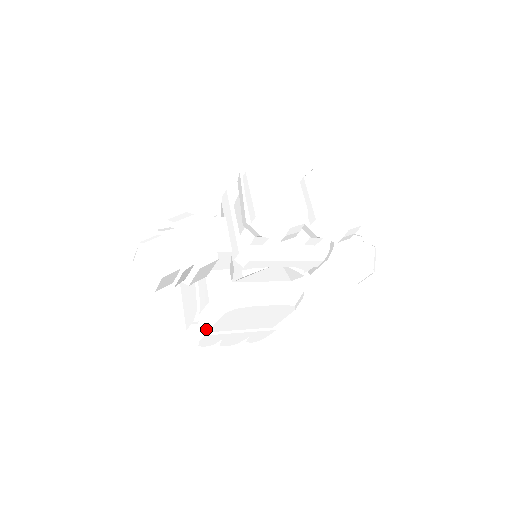
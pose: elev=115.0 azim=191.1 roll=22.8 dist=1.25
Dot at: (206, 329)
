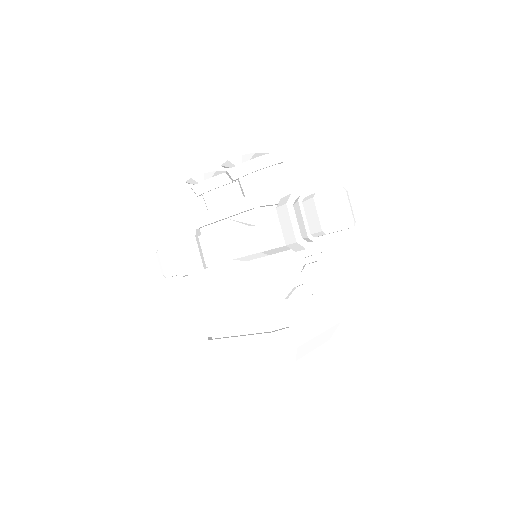
Dot at: (211, 334)
